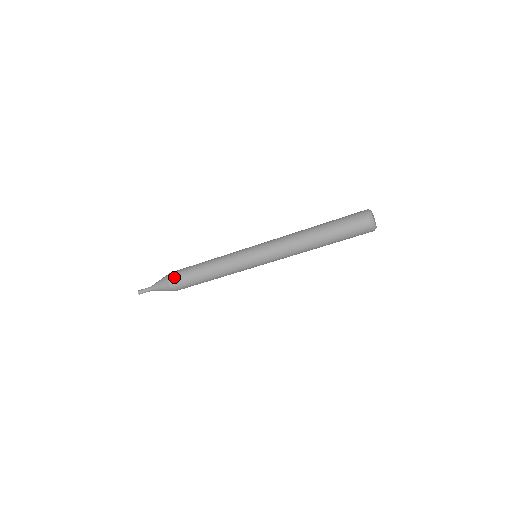
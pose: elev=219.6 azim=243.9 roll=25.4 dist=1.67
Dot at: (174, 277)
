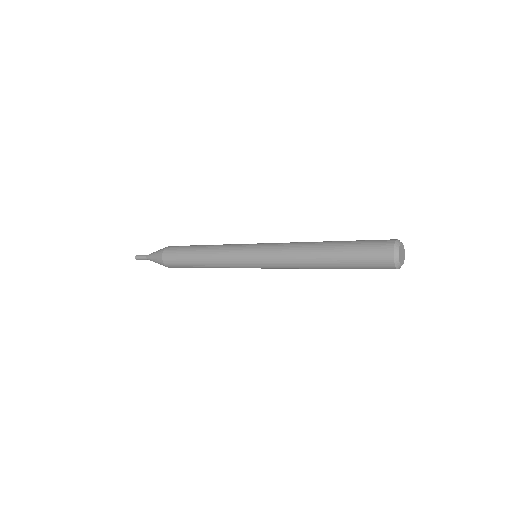
Dot at: (170, 249)
